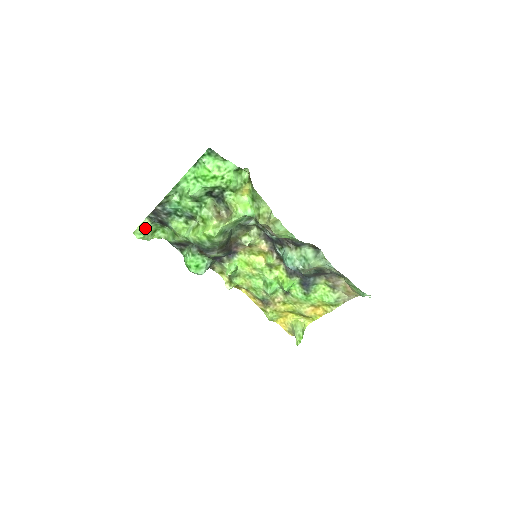
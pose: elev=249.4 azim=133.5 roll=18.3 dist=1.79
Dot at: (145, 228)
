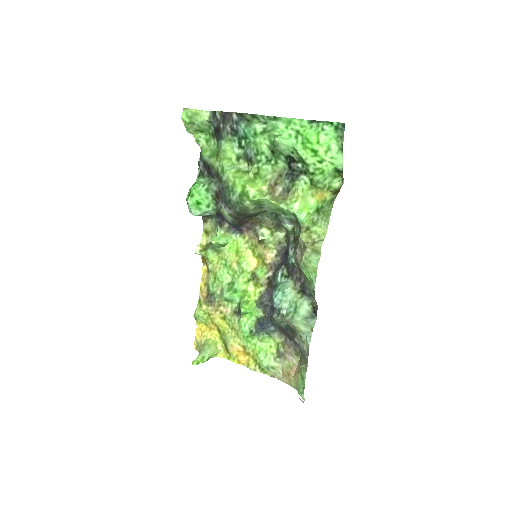
Dot at: (198, 118)
